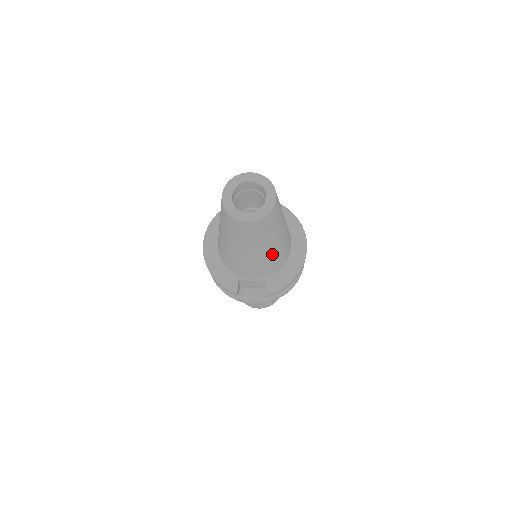
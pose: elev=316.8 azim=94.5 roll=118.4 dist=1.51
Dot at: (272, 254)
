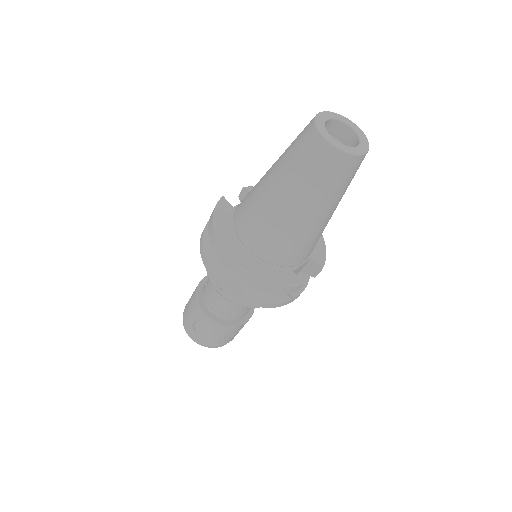
Dot at: occluded
